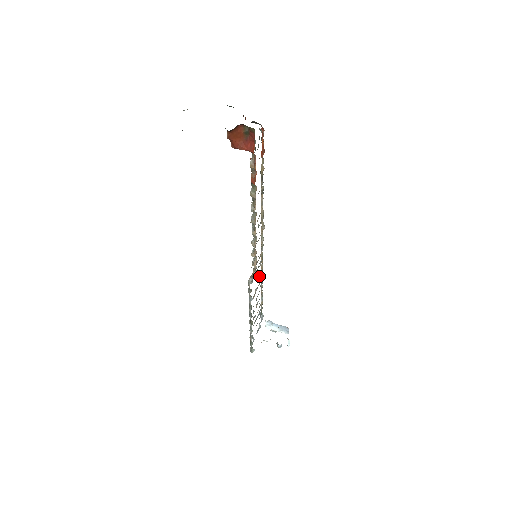
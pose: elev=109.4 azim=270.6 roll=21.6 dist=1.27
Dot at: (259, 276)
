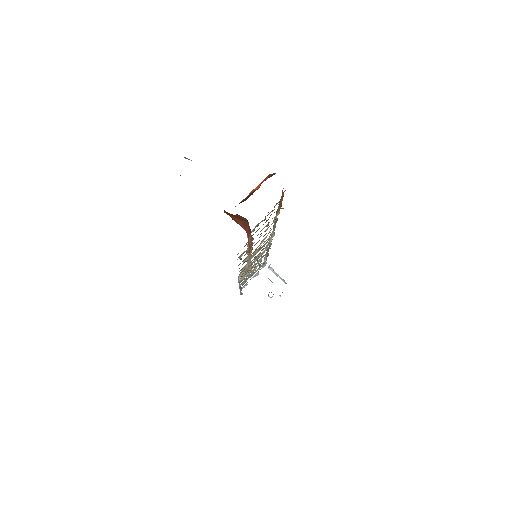
Dot at: (261, 257)
